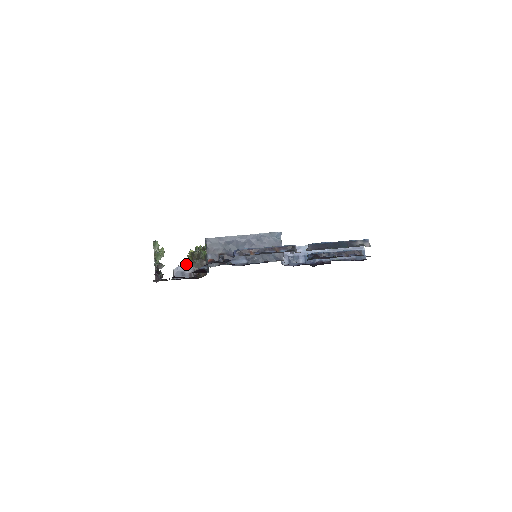
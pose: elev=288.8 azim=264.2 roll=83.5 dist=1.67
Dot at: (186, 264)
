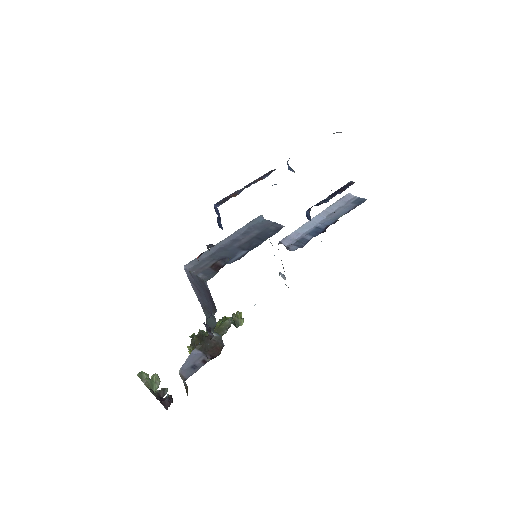
Dot at: (191, 356)
